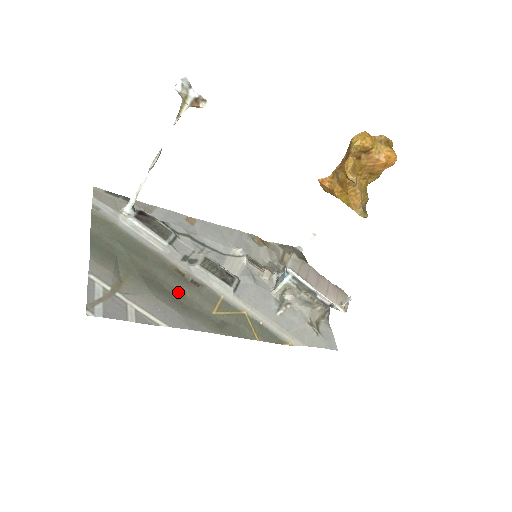
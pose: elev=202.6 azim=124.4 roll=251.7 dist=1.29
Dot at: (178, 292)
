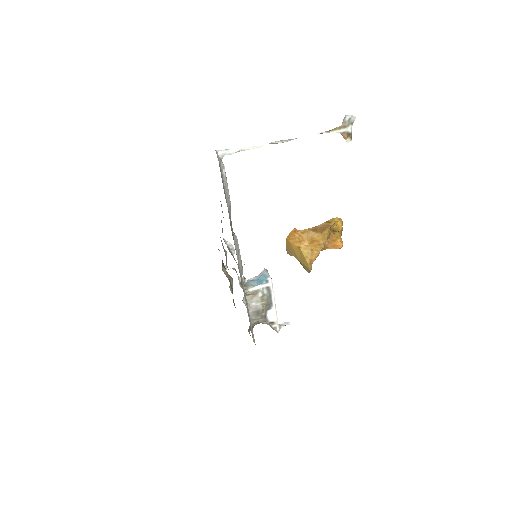
Dot at: occluded
